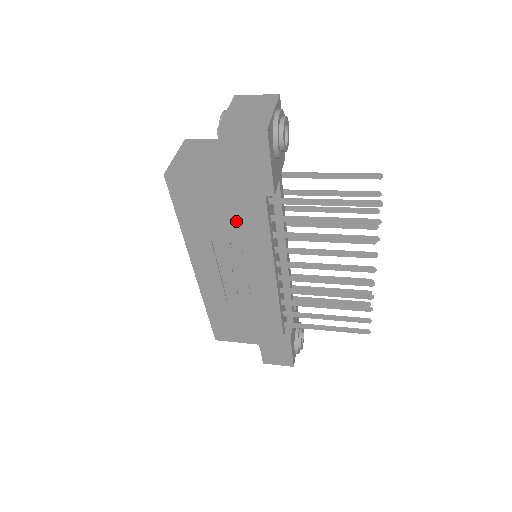
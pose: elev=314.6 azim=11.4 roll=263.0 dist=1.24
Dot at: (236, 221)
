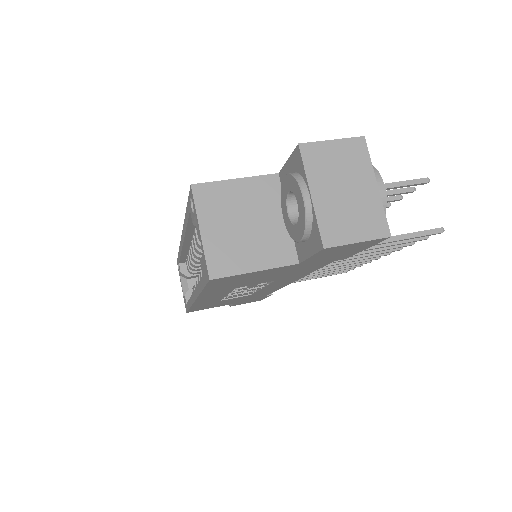
Dot at: (280, 276)
